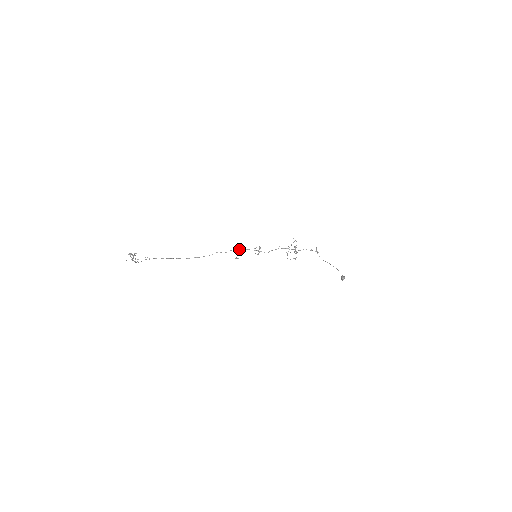
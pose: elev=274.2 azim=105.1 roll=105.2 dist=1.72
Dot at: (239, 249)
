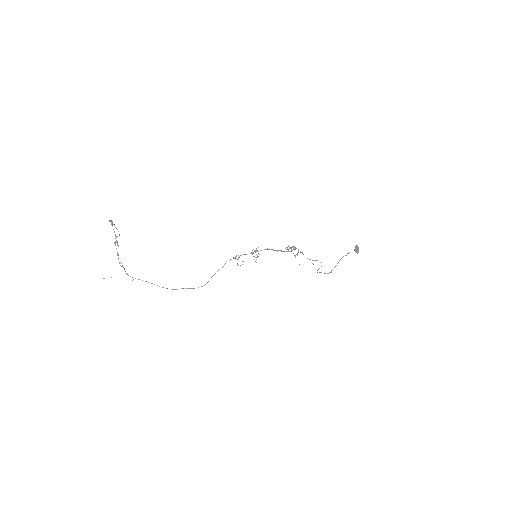
Dot at: occluded
